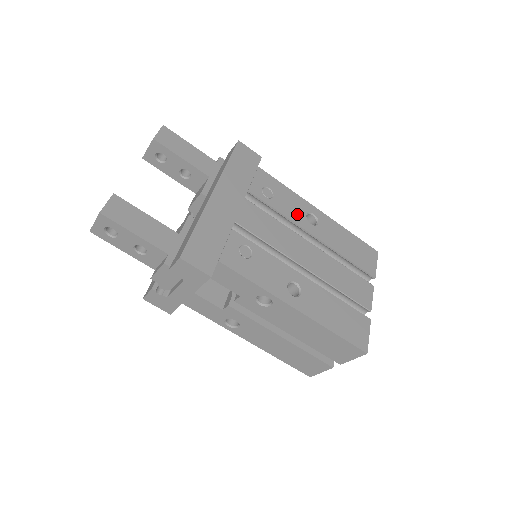
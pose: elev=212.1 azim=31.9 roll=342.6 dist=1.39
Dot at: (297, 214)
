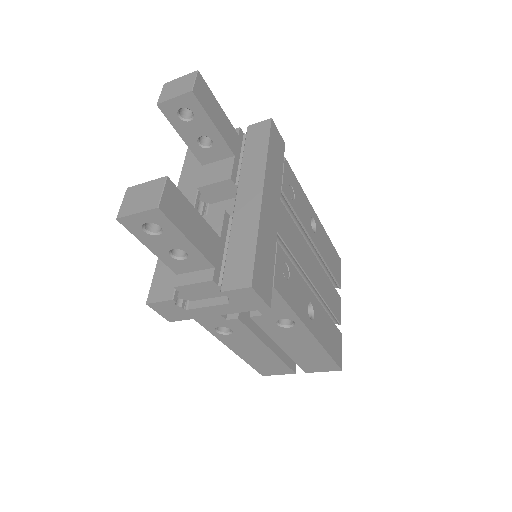
Dot at: (307, 219)
